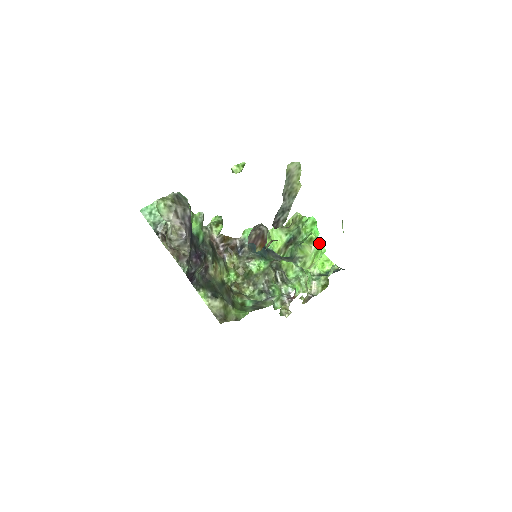
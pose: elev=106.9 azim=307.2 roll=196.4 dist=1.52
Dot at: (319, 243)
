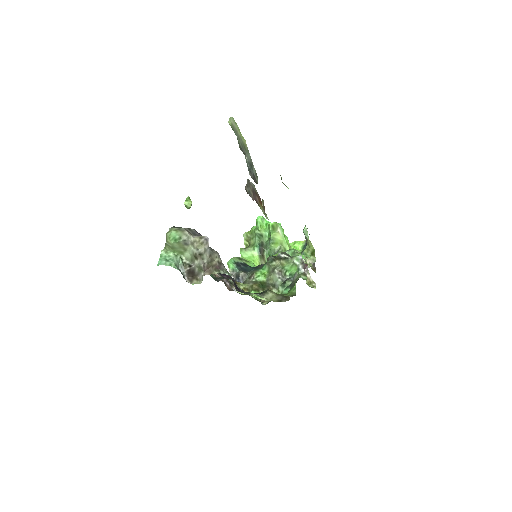
Dot at: (280, 225)
